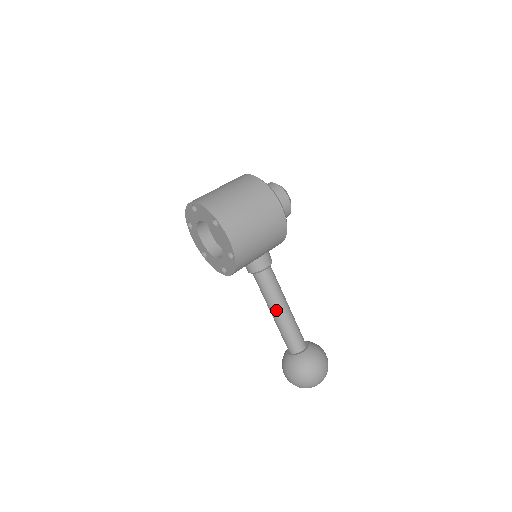
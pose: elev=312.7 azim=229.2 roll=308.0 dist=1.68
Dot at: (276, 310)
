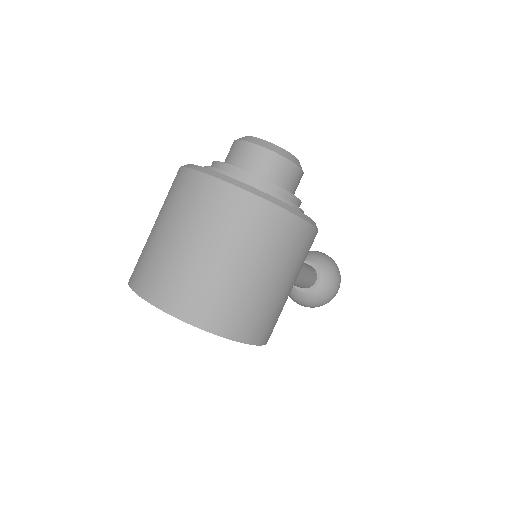
Dot at: occluded
